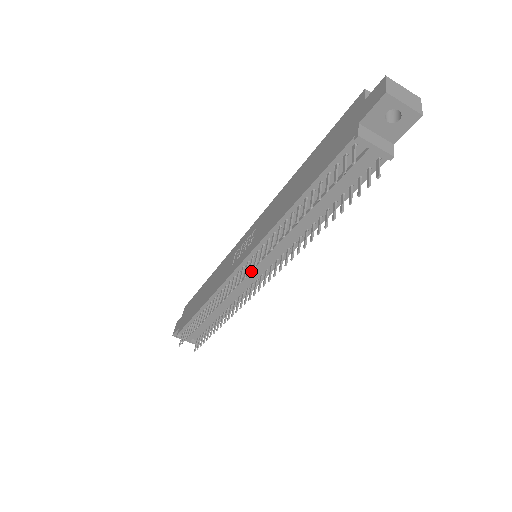
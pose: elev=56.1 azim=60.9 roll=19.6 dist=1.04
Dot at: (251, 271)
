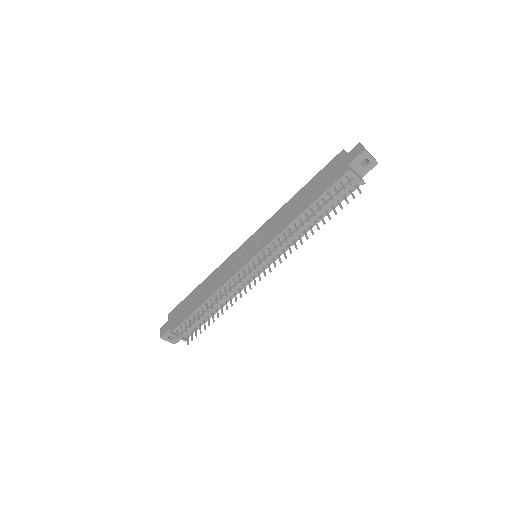
Dot at: occluded
